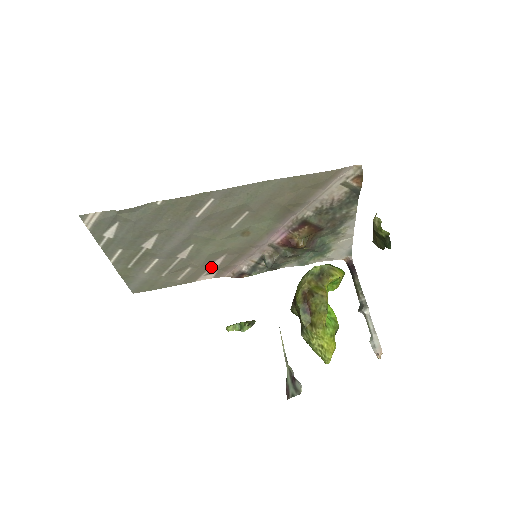
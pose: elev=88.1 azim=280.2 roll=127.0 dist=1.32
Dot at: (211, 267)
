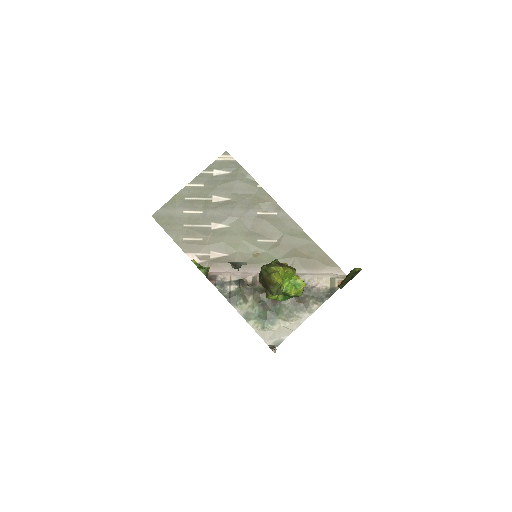
Dot at: (208, 254)
